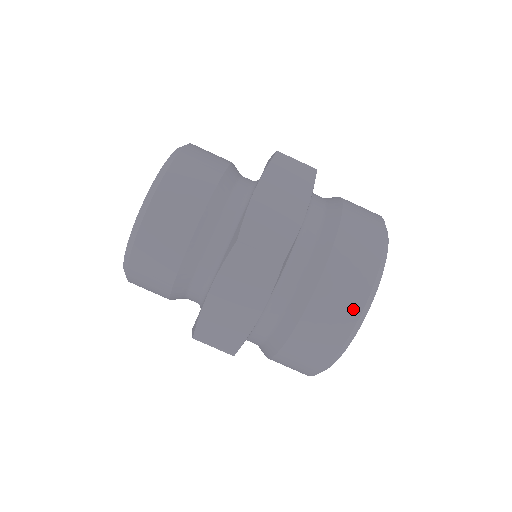
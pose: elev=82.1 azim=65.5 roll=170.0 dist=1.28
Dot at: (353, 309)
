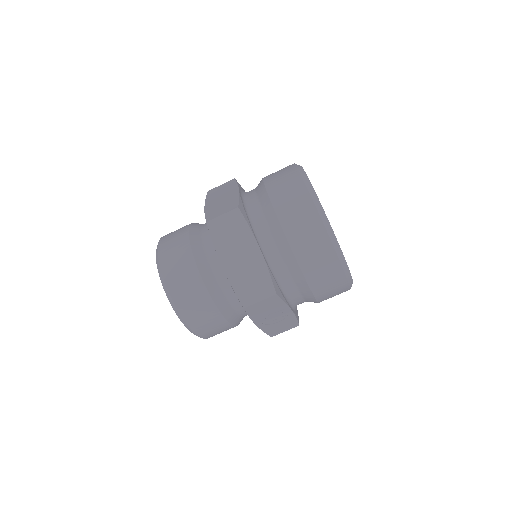
Dot at: (303, 197)
